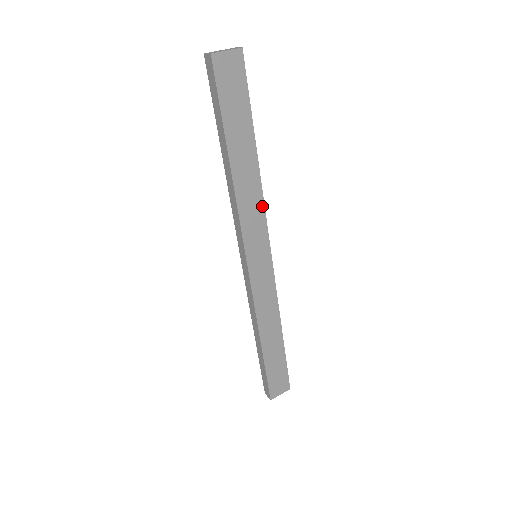
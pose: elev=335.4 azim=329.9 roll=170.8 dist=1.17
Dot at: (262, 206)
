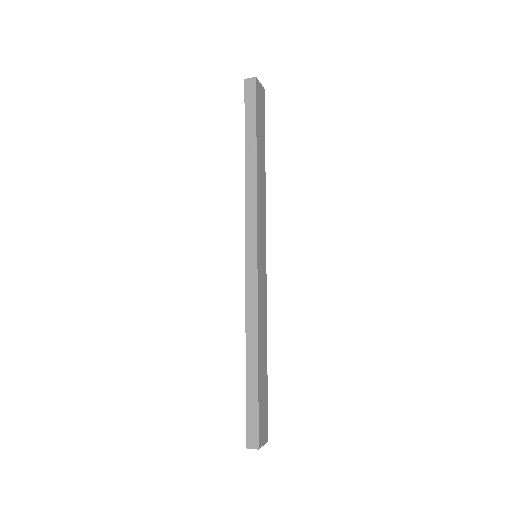
Dot at: (265, 208)
